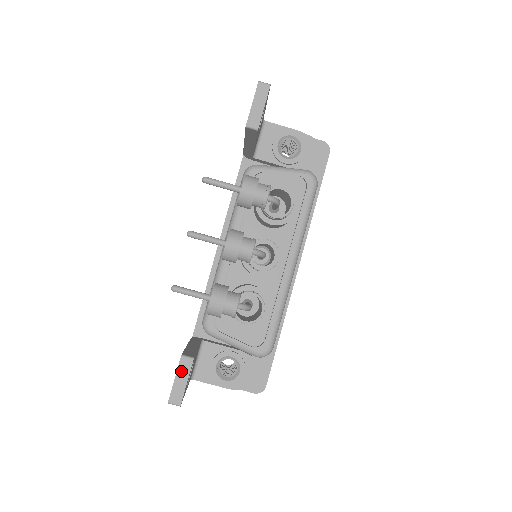
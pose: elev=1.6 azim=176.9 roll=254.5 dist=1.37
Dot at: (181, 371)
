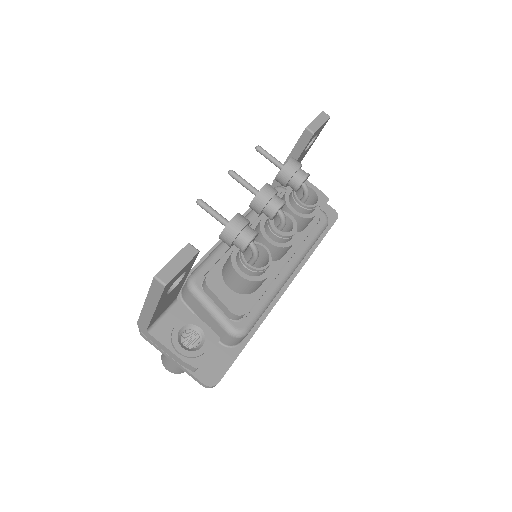
Dot at: (182, 255)
